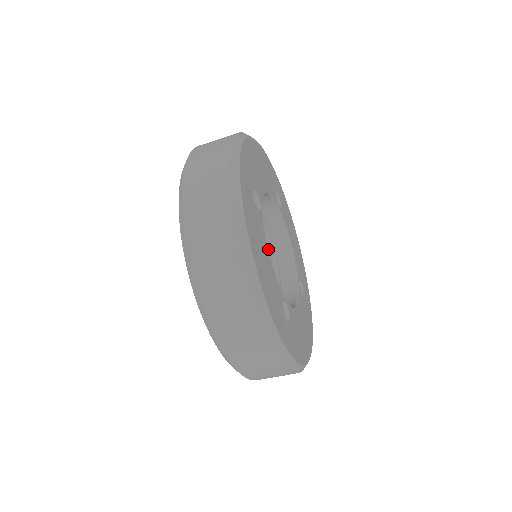
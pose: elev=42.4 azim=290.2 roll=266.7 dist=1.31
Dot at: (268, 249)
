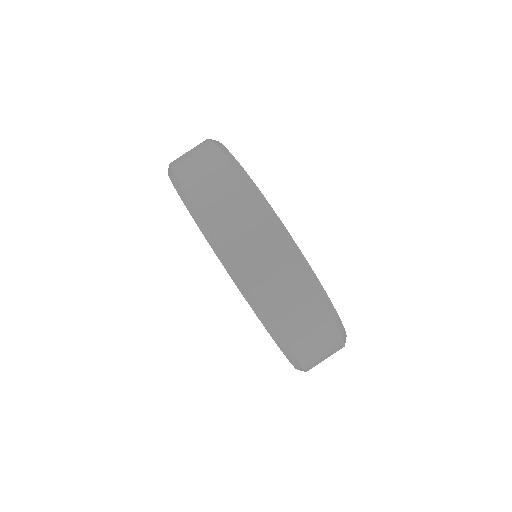
Dot at: occluded
